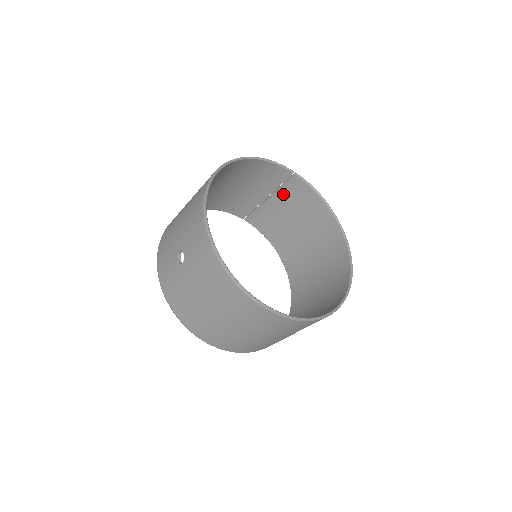
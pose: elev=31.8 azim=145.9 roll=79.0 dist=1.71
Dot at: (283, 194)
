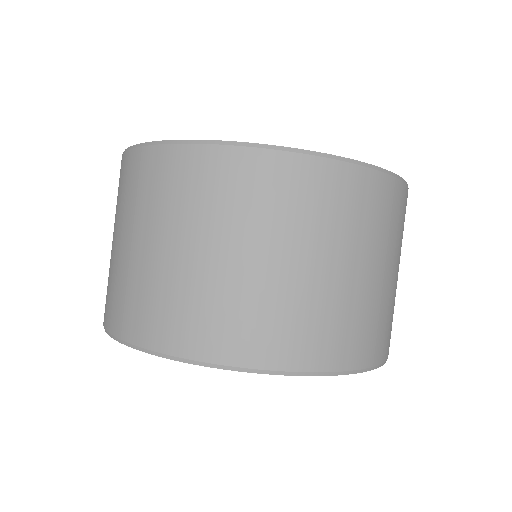
Dot at: occluded
